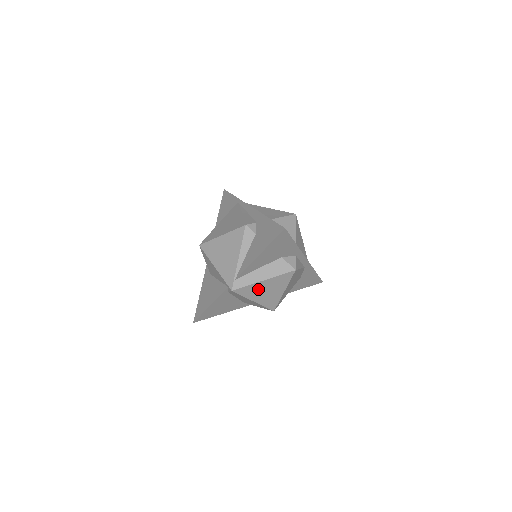
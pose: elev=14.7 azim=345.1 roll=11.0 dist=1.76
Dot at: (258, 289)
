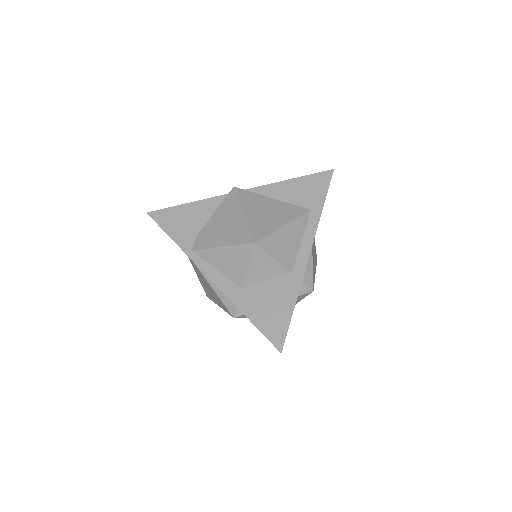
Dot at: occluded
